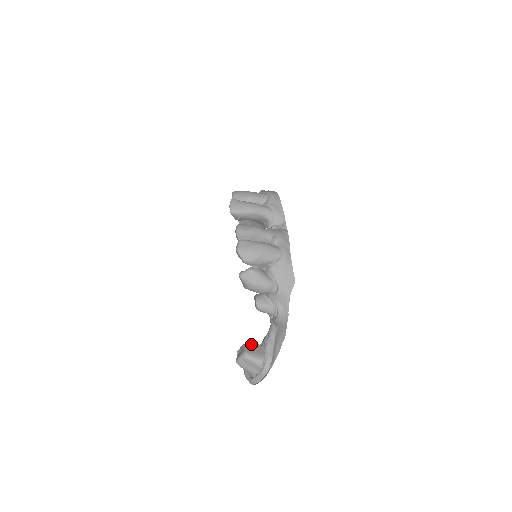
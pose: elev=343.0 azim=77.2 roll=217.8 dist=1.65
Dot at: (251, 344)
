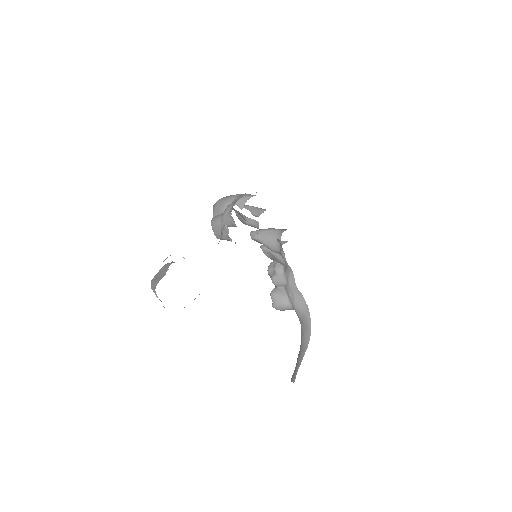
Dot at: occluded
